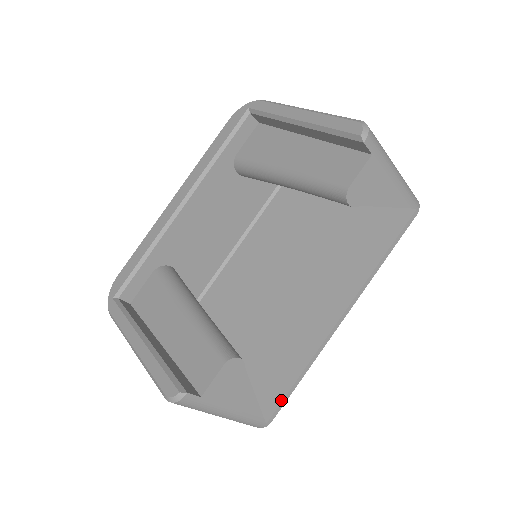
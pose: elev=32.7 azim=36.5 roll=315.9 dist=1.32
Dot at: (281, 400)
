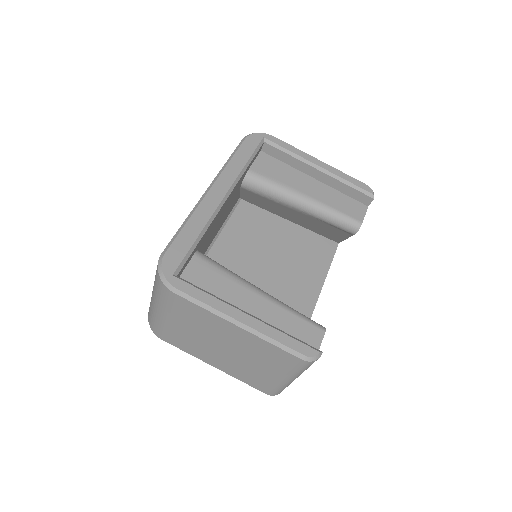
Dot at: occluded
